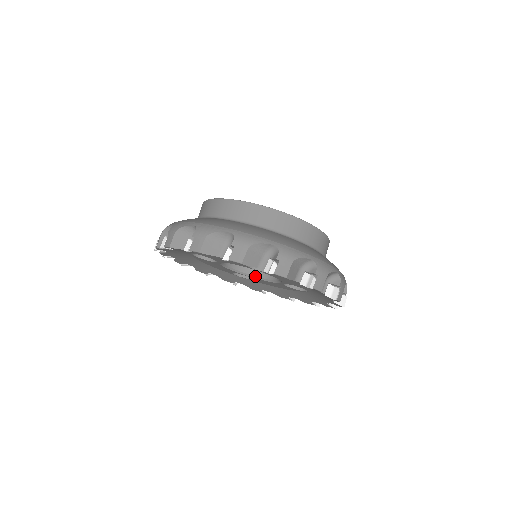
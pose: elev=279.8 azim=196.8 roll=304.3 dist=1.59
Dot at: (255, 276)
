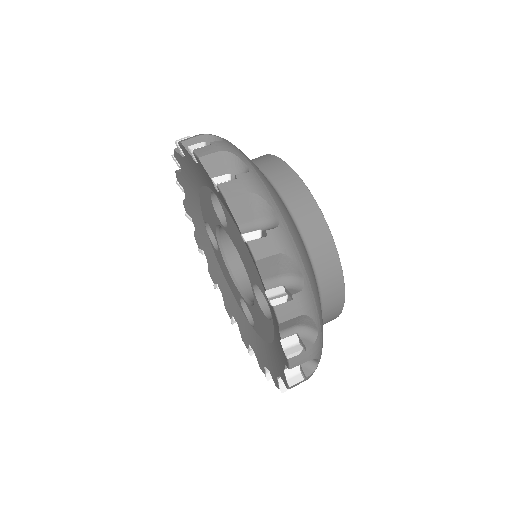
Dot at: (225, 256)
